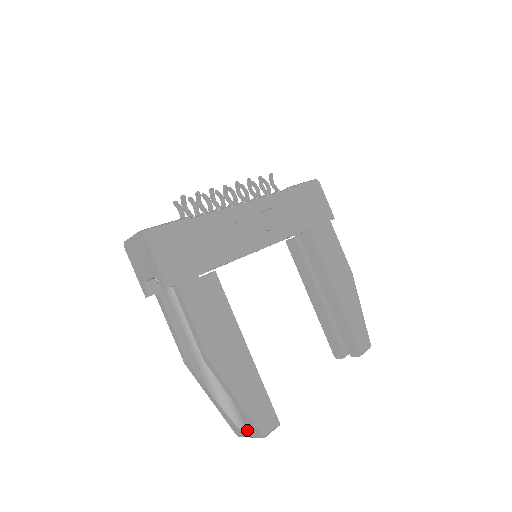
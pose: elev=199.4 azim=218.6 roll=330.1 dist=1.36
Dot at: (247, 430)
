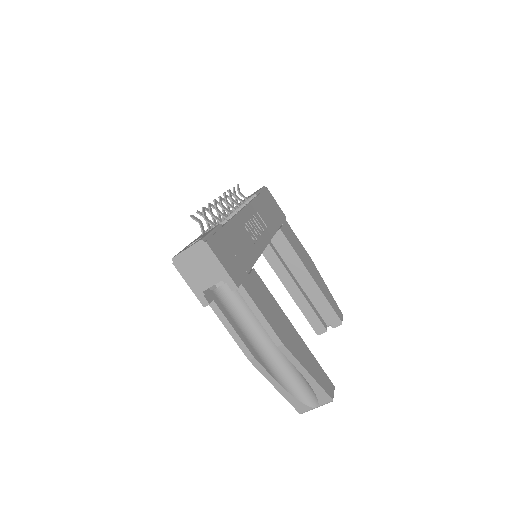
Dot at: (313, 402)
